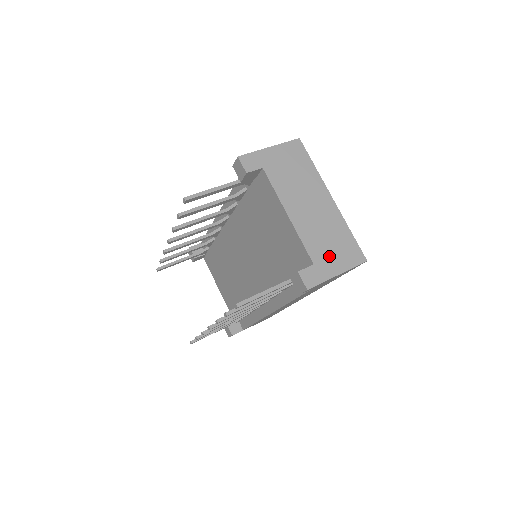
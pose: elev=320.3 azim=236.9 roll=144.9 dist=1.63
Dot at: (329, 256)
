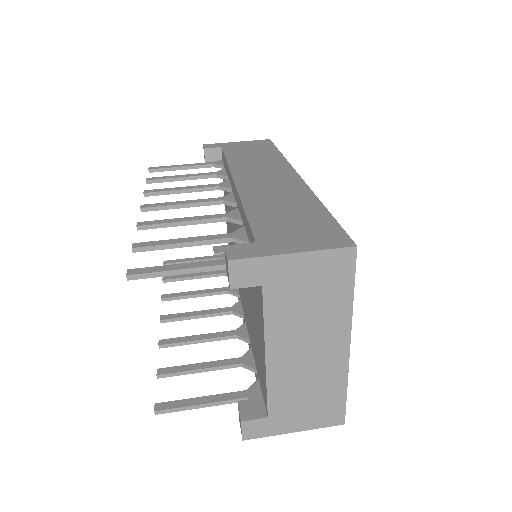
Dot at: (295, 412)
